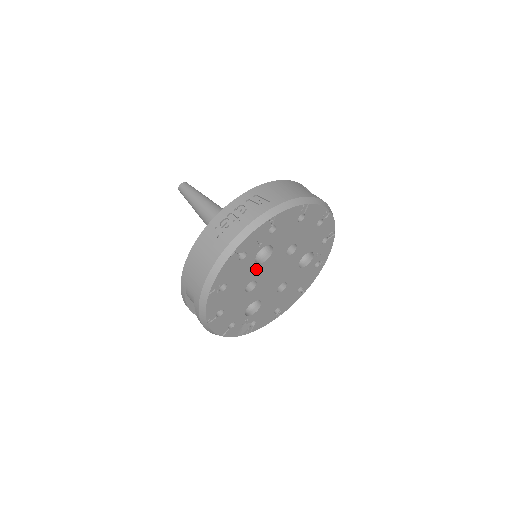
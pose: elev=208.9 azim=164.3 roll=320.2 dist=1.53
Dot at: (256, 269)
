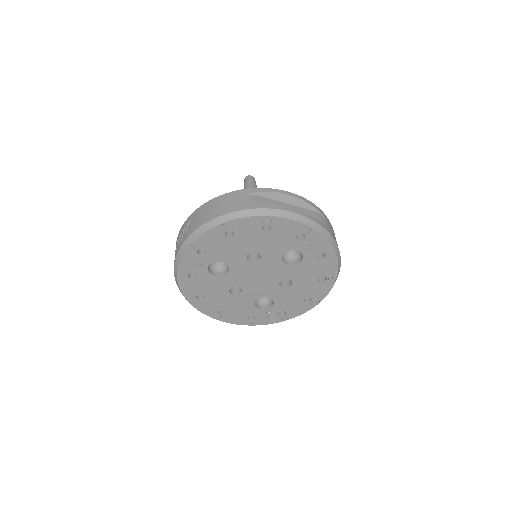
Dot at: (224, 279)
